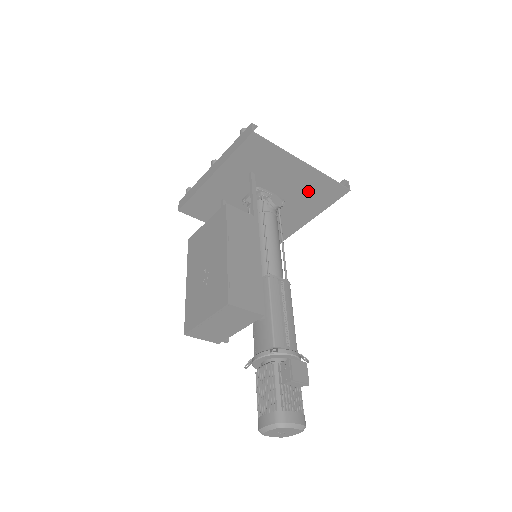
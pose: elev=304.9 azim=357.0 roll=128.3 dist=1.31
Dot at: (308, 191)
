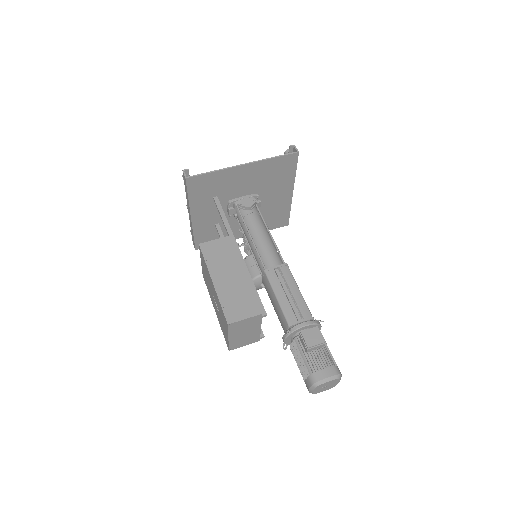
Dot at: (267, 176)
